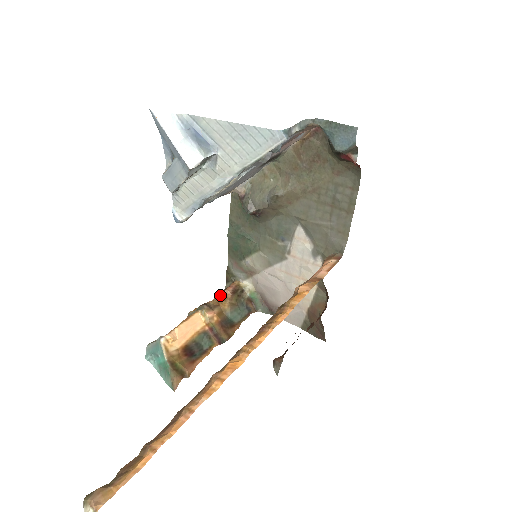
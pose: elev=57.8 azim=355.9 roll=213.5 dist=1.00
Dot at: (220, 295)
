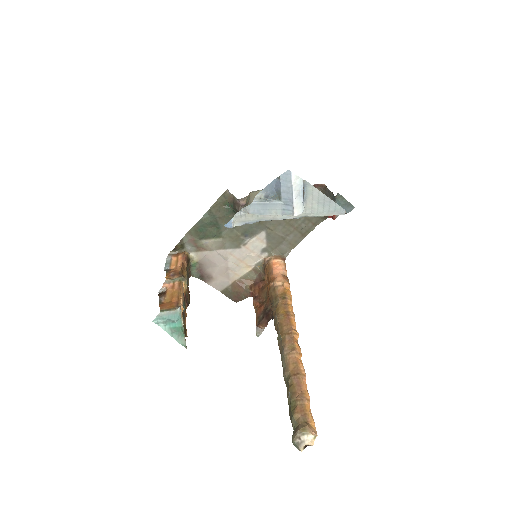
Dot at: (182, 265)
